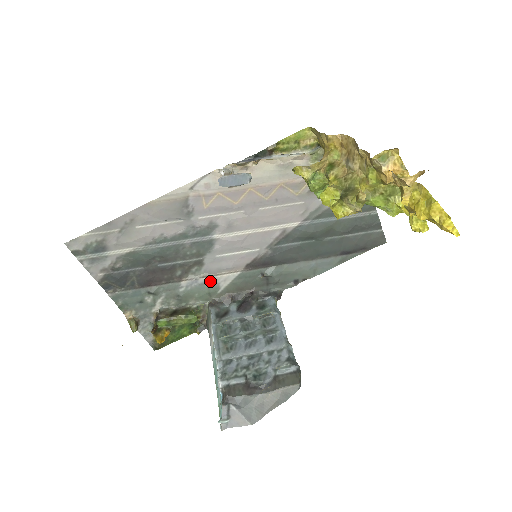
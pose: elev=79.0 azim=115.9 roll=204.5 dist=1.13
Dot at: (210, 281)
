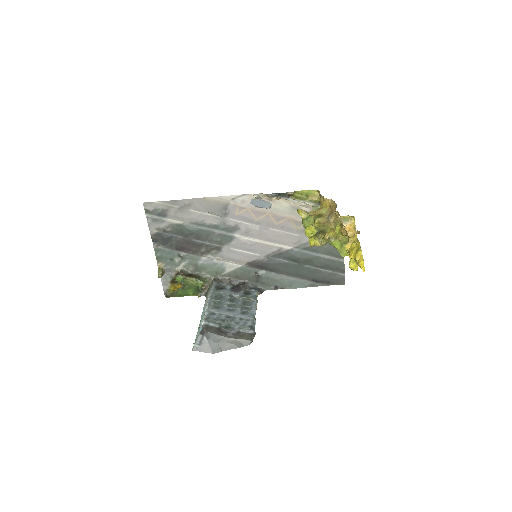
Dot at: (221, 264)
